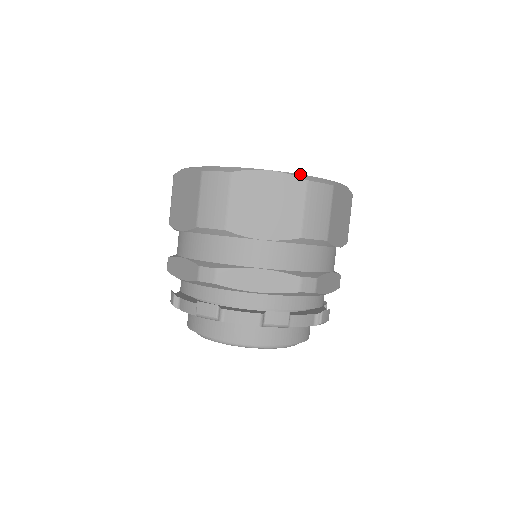
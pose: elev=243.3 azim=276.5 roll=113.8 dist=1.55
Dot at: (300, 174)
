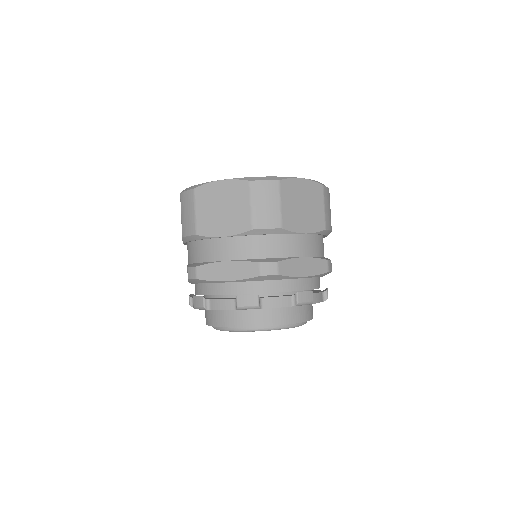
Dot at: (245, 177)
